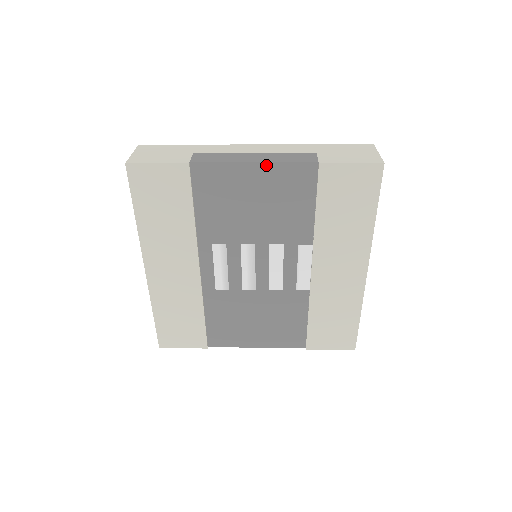
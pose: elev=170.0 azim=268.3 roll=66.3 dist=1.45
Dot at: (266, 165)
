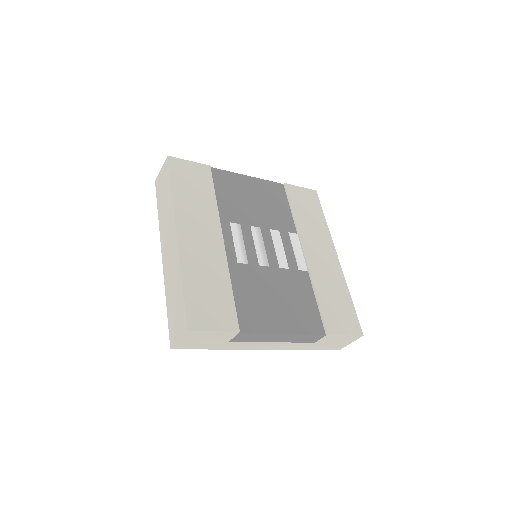
Dot at: (255, 179)
